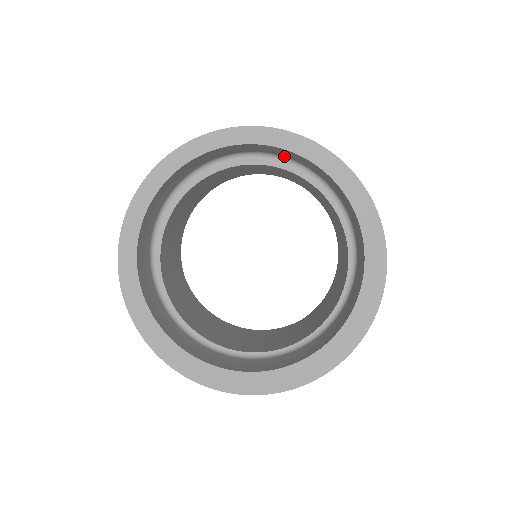
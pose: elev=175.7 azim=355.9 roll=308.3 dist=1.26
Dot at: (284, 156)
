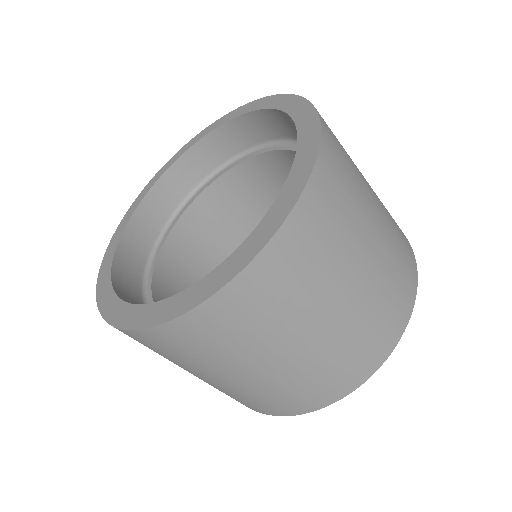
Dot at: (250, 146)
